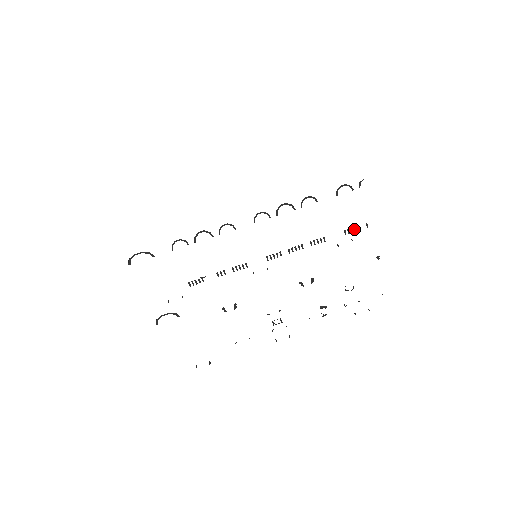
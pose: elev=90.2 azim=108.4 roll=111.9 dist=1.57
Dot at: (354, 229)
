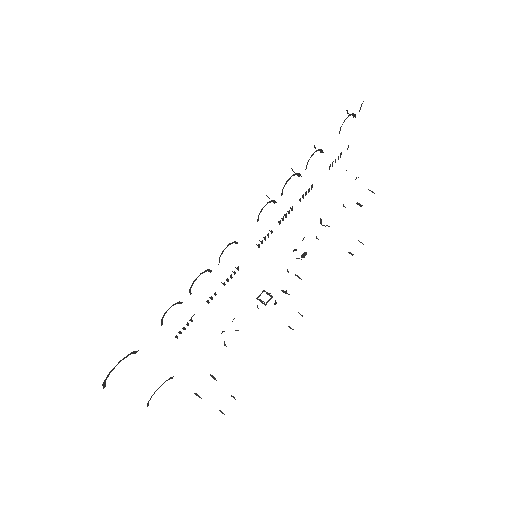
Dot at: occluded
